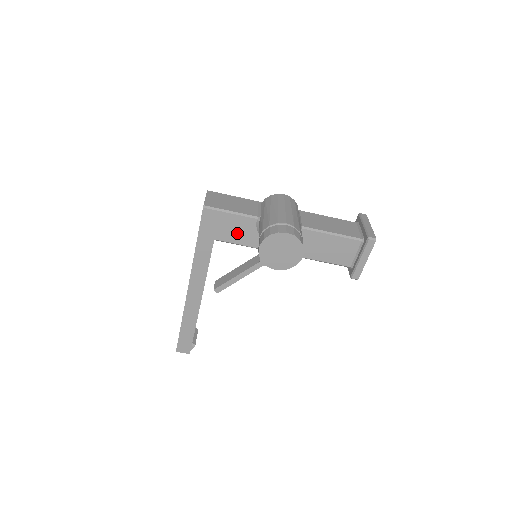
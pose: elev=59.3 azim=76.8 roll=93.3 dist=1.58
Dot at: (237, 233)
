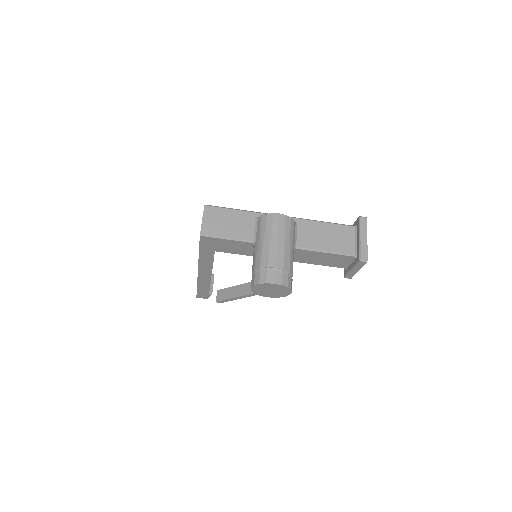
Dot at: (235, 249)
